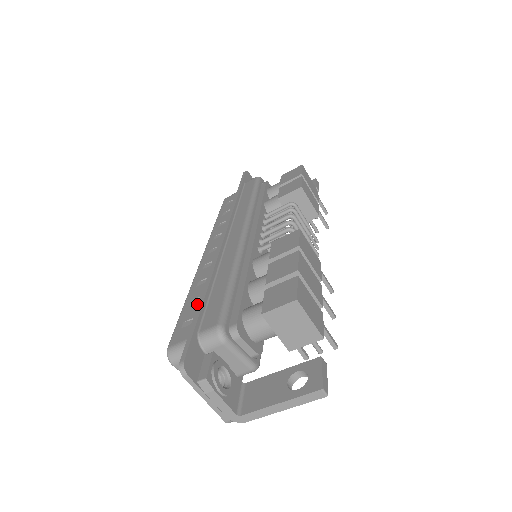
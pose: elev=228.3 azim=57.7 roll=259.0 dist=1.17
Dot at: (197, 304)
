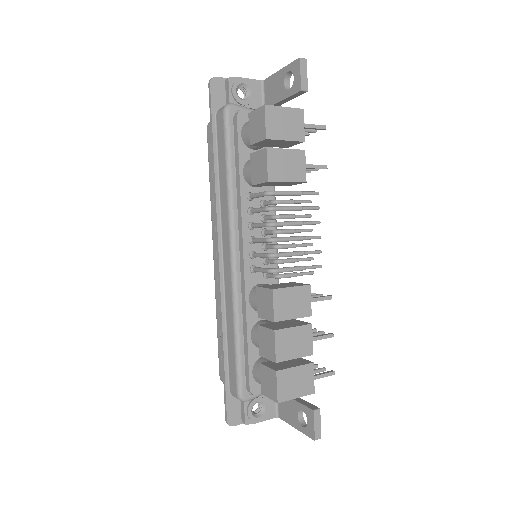
Dot at: occluded
